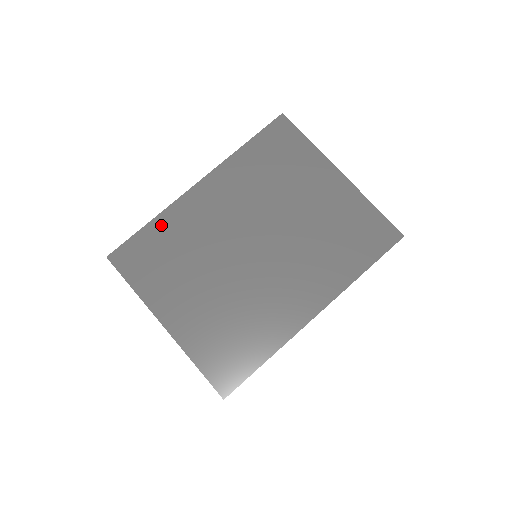
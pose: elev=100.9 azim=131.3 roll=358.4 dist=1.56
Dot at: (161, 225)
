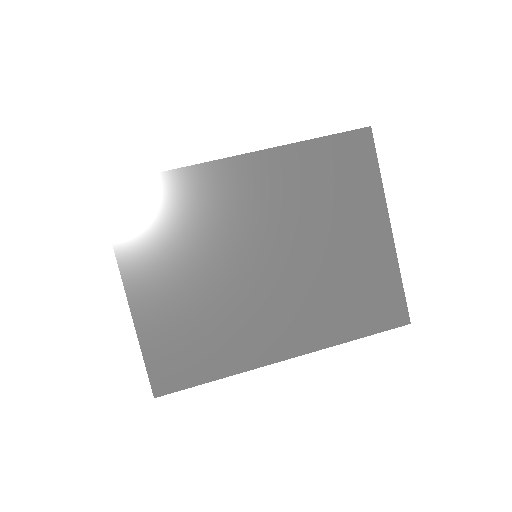
Dot at: (176, 182)
